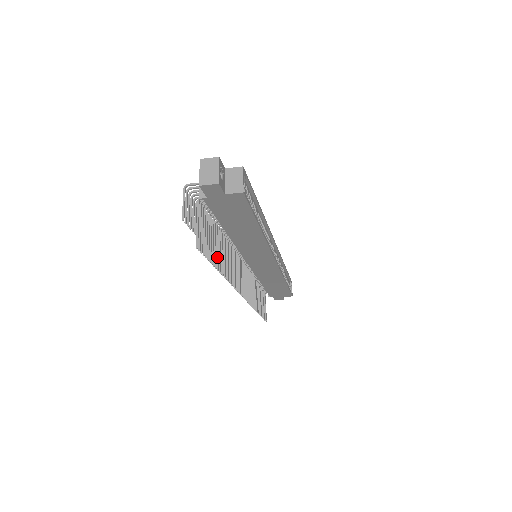
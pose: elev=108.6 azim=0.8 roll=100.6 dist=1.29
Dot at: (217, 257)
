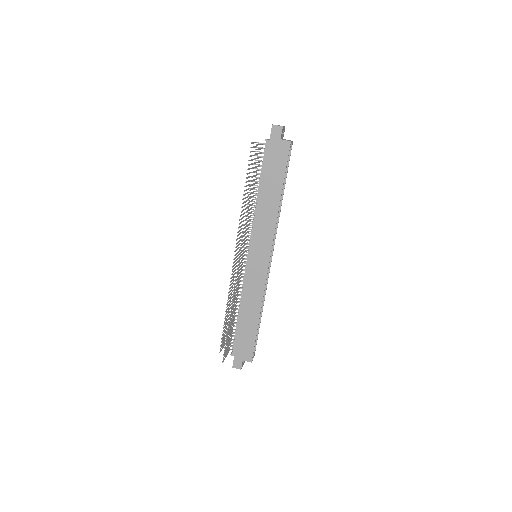
Dot at: (251, 189)
